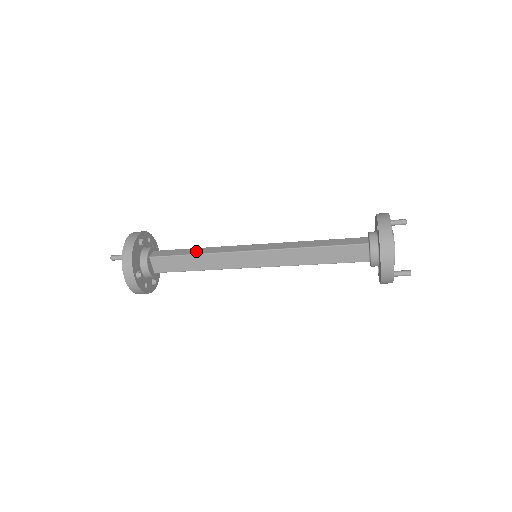
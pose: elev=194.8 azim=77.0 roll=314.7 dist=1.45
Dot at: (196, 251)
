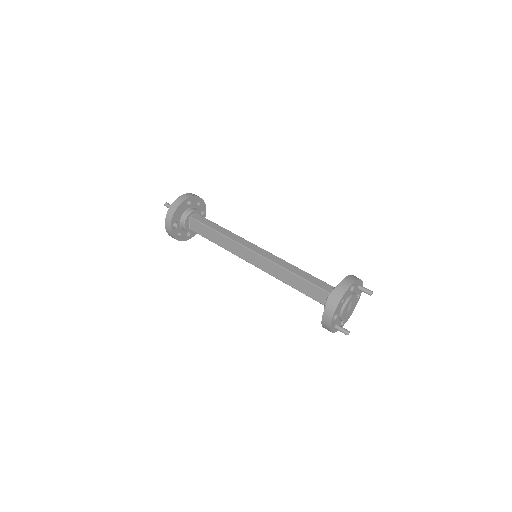
Dot at: (220, 229)
